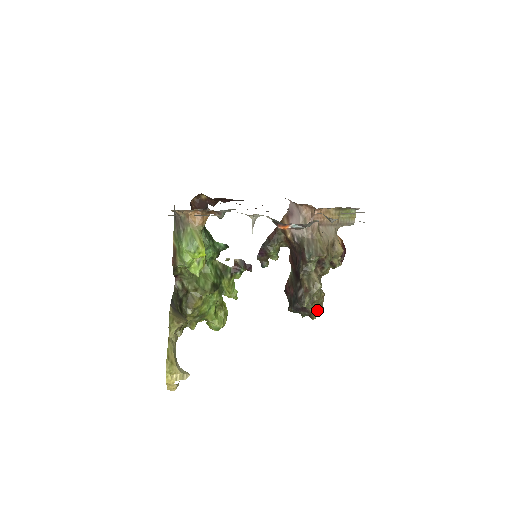
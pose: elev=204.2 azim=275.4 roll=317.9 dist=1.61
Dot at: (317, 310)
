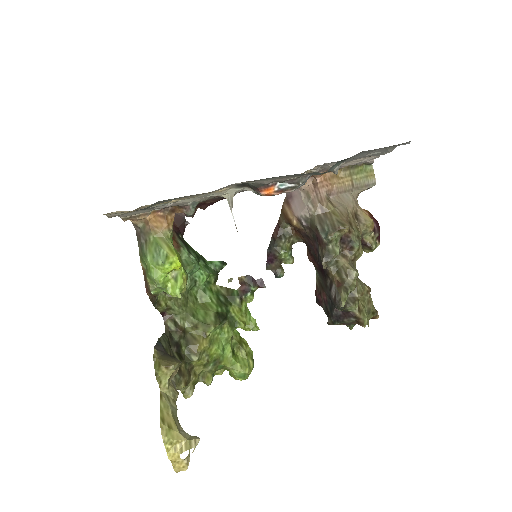
Dot at: (366, 312)
